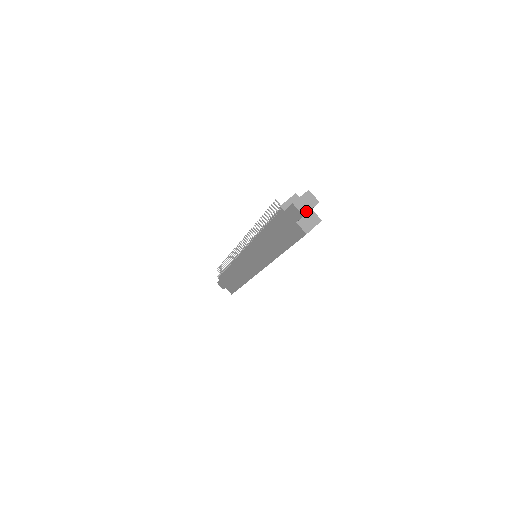
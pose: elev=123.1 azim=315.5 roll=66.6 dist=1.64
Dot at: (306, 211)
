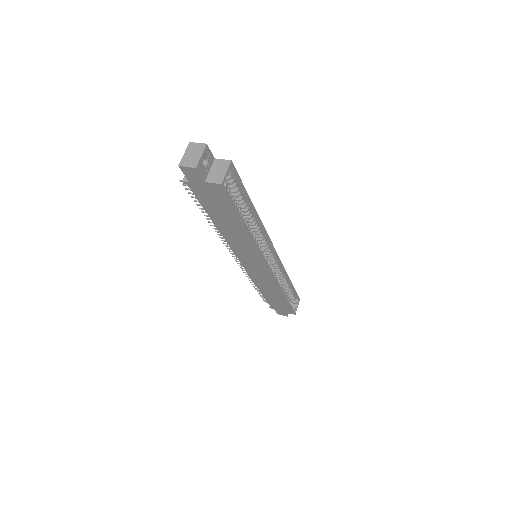
Dot at: (196, 162)
